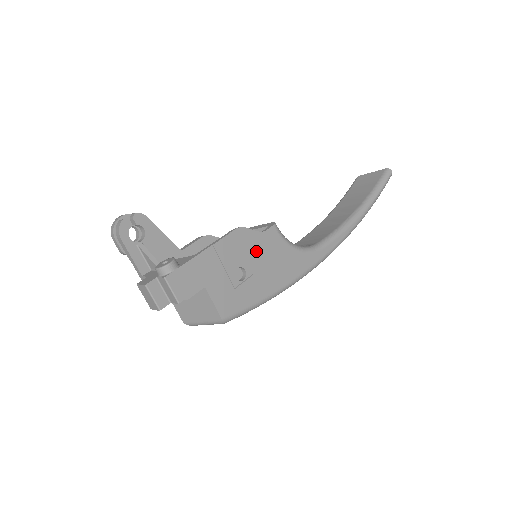
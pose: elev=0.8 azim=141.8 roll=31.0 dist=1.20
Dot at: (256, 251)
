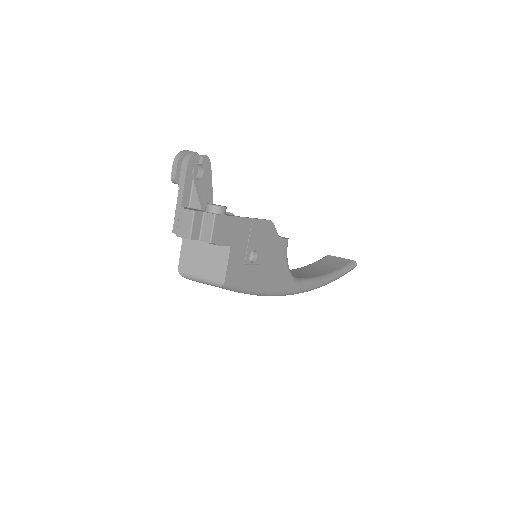
Dot at: (270, 248)
